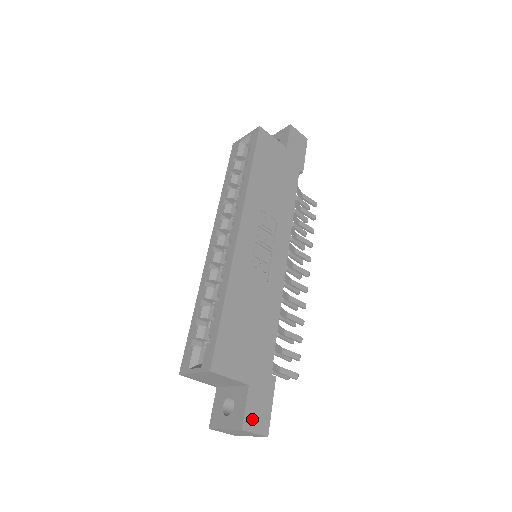
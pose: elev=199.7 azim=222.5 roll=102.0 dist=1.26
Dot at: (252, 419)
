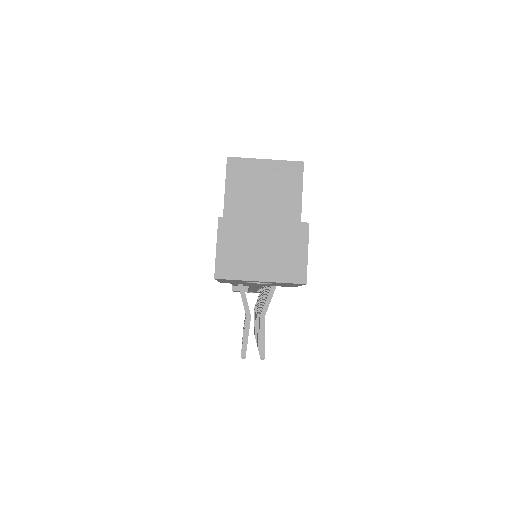
Dot at: occluded
